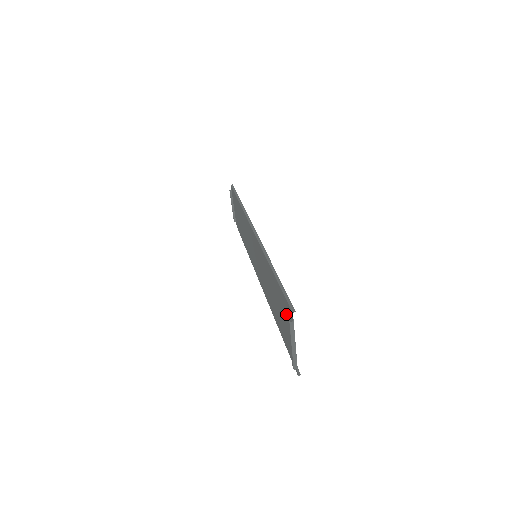
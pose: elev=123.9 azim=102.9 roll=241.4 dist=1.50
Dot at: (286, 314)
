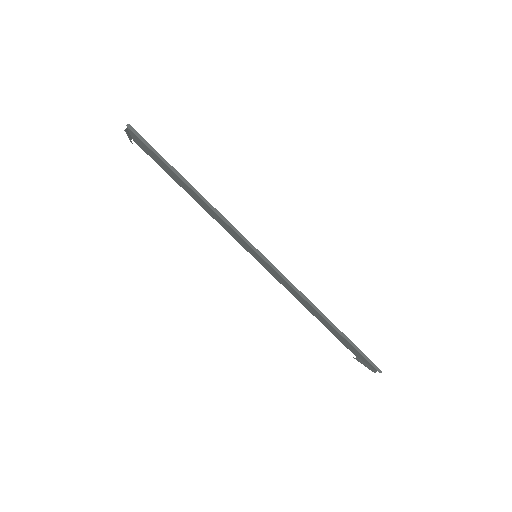
Dot at: (357, 353)
